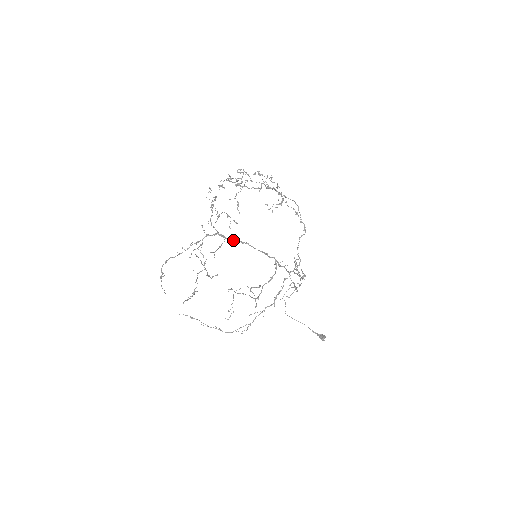
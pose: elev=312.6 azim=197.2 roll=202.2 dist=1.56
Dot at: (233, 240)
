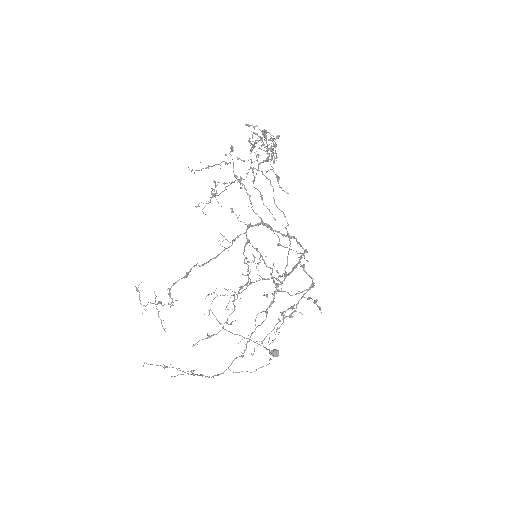
Dot at: occluded
